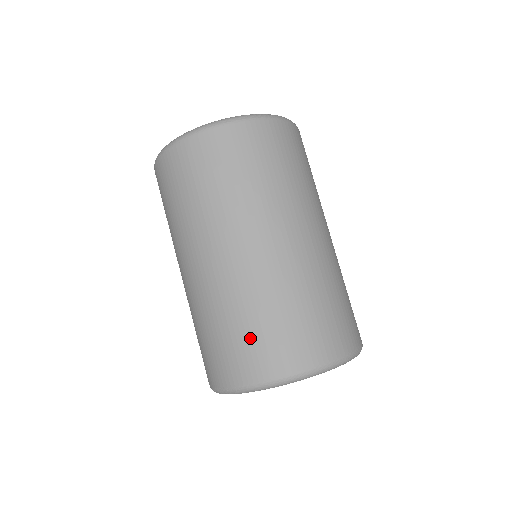
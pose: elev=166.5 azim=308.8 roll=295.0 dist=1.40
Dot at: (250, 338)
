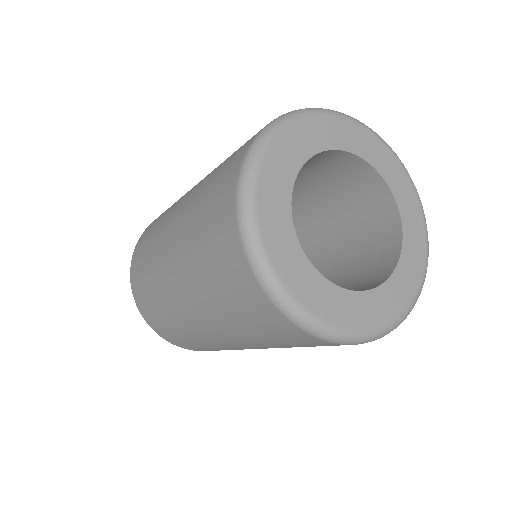
Dot at: occluded
